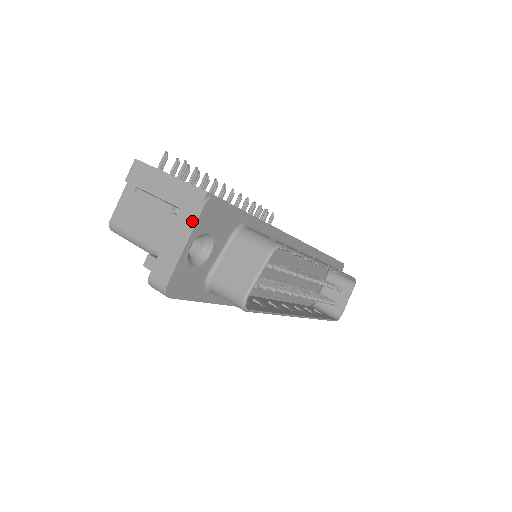
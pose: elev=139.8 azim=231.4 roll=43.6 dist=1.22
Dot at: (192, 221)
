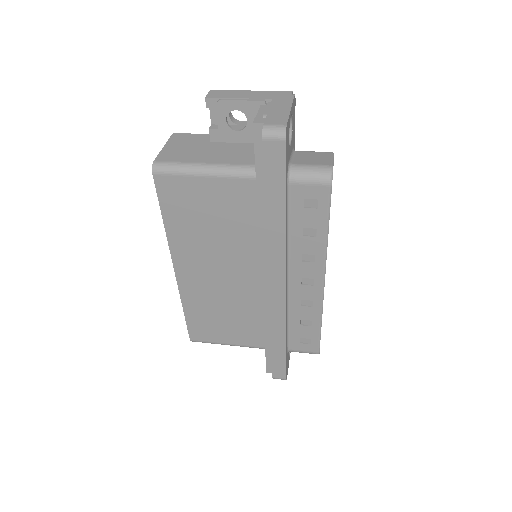
Dot at: (289, 101)
